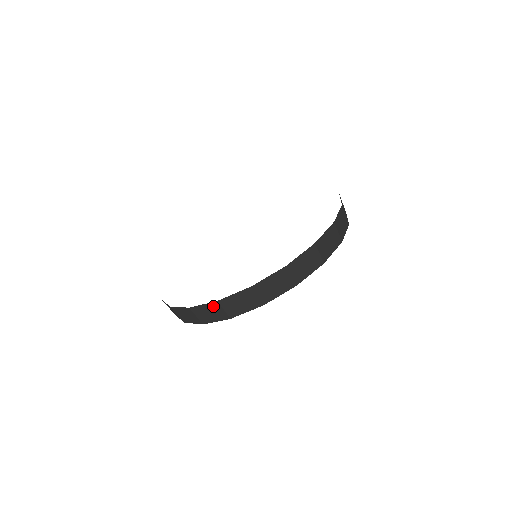
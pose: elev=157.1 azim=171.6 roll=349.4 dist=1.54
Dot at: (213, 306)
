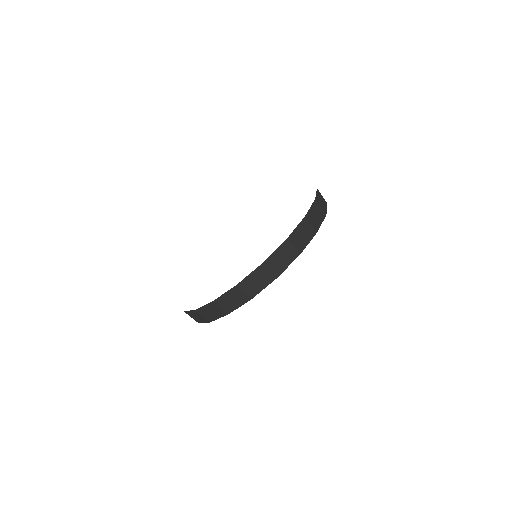
Dot at: (211, 306)
